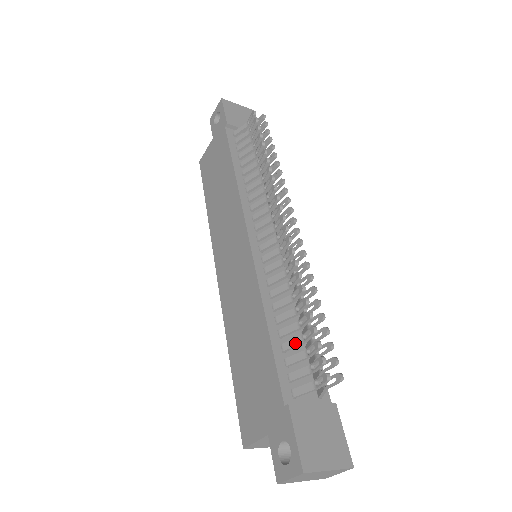
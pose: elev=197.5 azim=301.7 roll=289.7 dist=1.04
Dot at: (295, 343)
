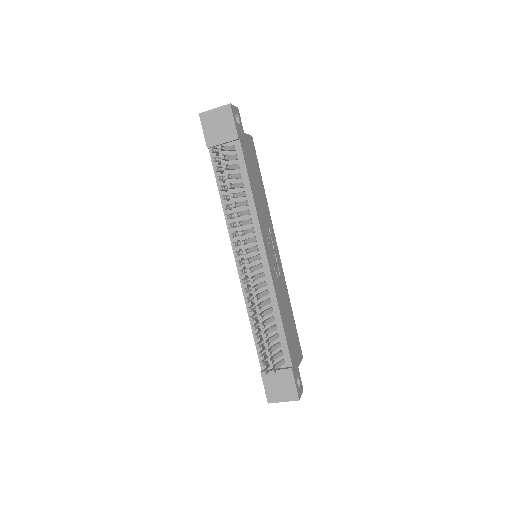
Dot at: occluded
